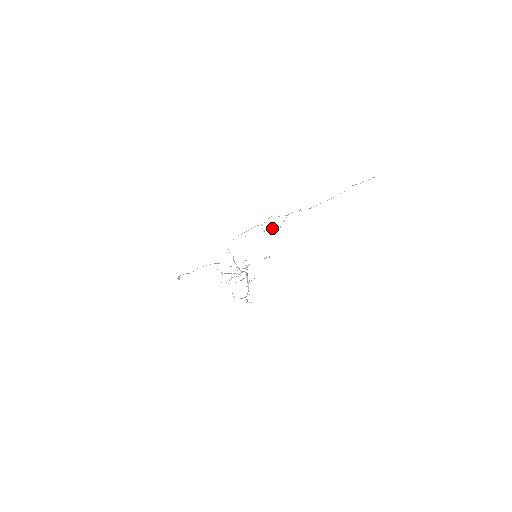
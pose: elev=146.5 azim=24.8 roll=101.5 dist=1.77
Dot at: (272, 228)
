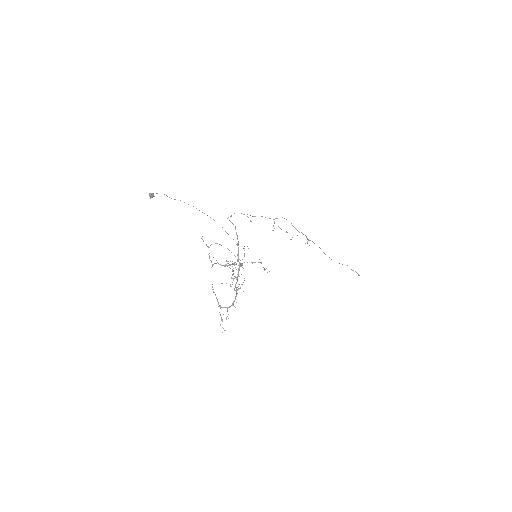
Dot at: occluded
